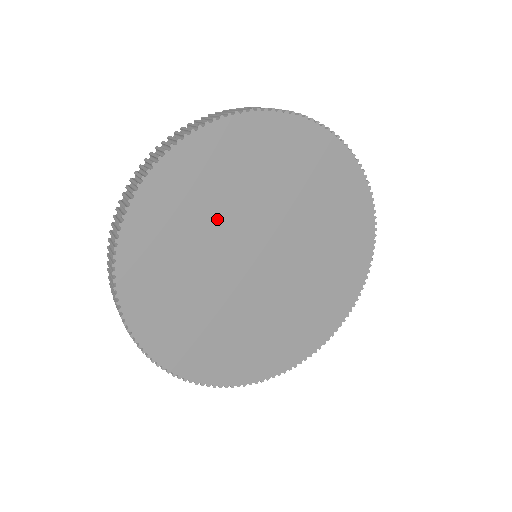
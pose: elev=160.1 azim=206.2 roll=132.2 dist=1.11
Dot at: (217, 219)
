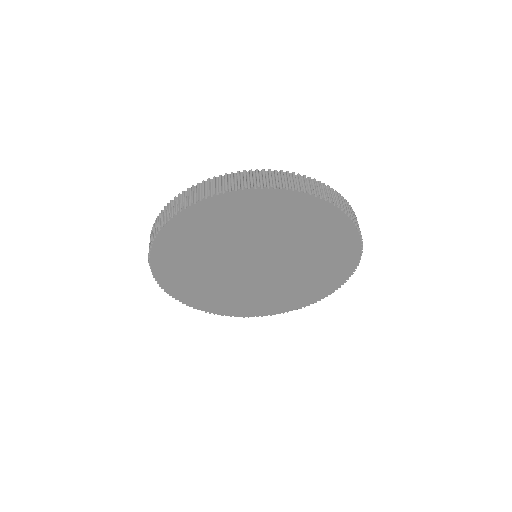
Dot at: (217, 247)
